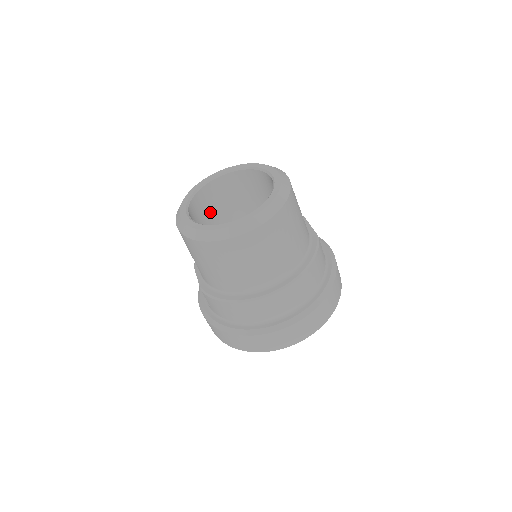
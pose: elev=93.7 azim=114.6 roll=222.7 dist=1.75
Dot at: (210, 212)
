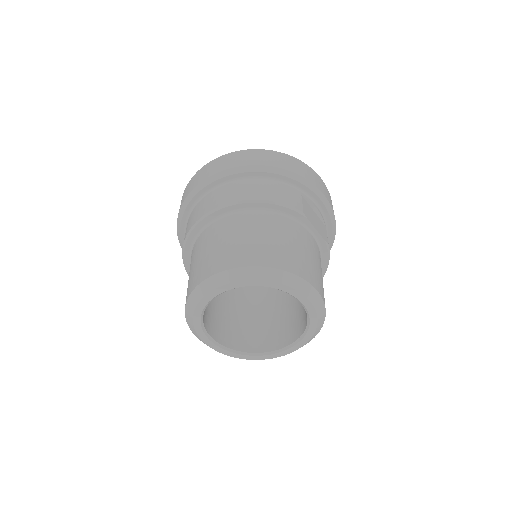
Dot at: occluded
